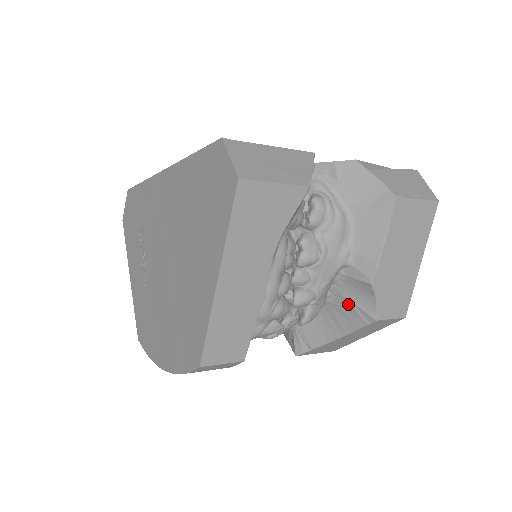
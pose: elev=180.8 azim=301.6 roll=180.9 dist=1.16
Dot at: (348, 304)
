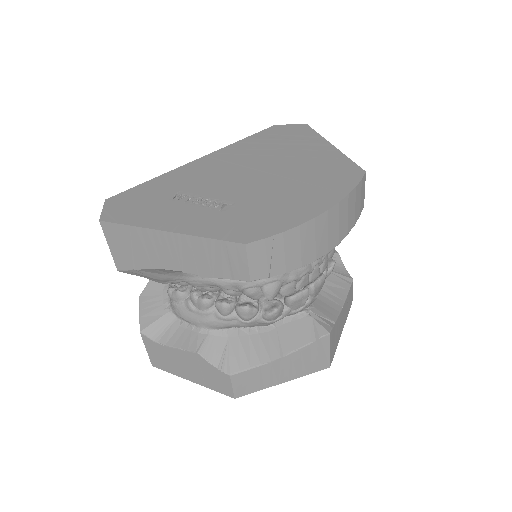
Dot at: (333, 275)
